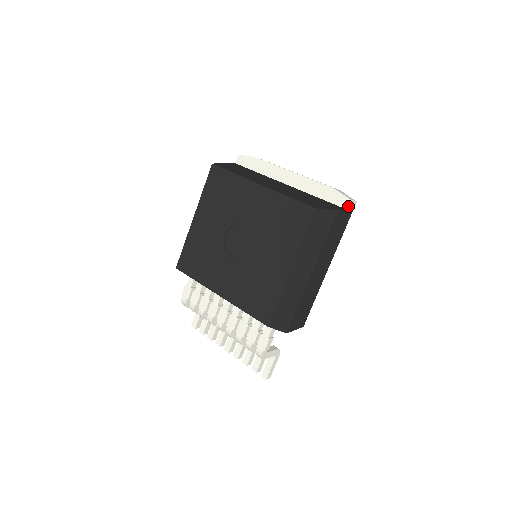
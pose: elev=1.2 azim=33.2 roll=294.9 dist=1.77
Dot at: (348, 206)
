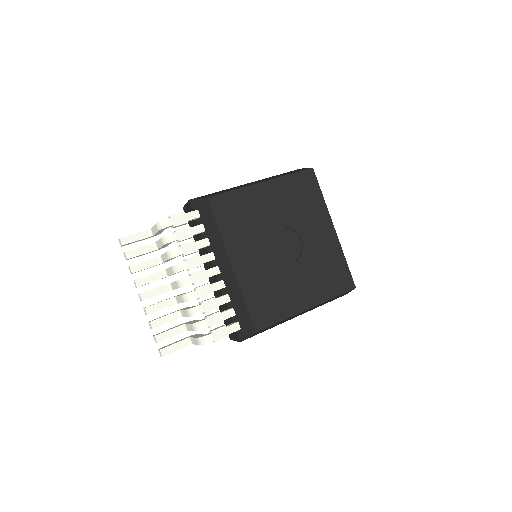
Dot at: occluded
